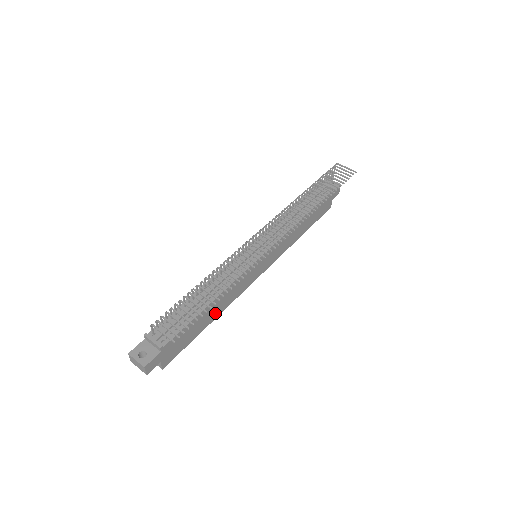
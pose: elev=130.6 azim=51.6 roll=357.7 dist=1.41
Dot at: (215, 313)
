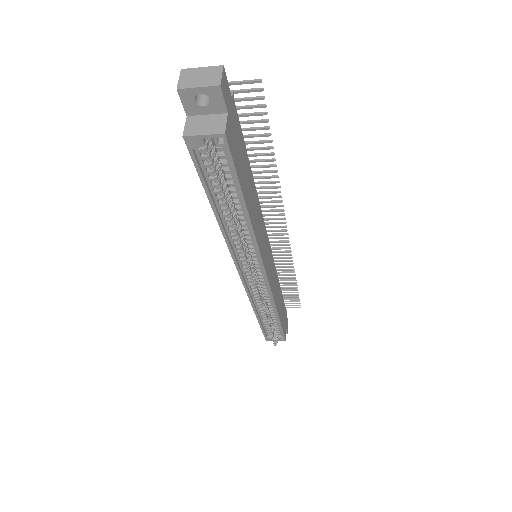
Dot at: (251, 210)
